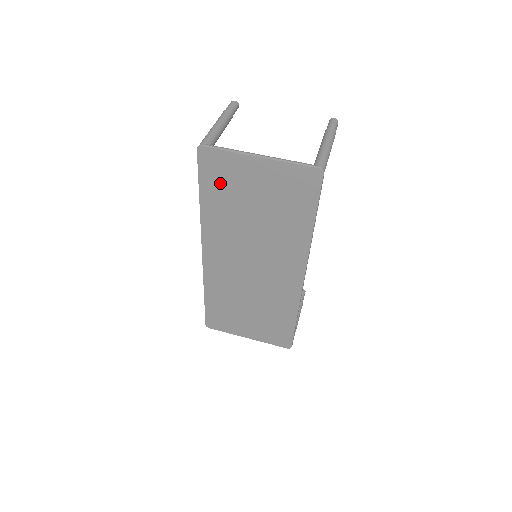
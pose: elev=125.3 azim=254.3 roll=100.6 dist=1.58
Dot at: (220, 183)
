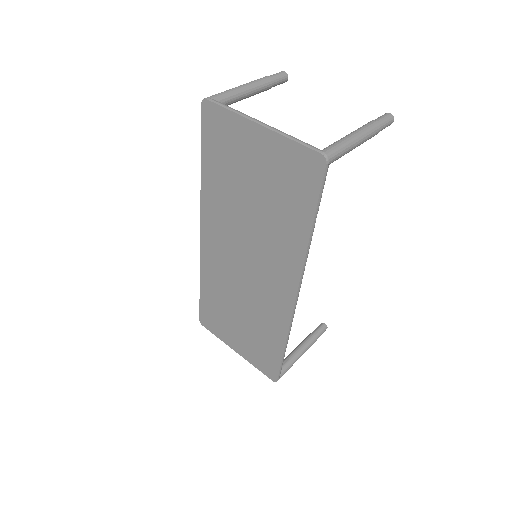
Dot at: (220, 150)
